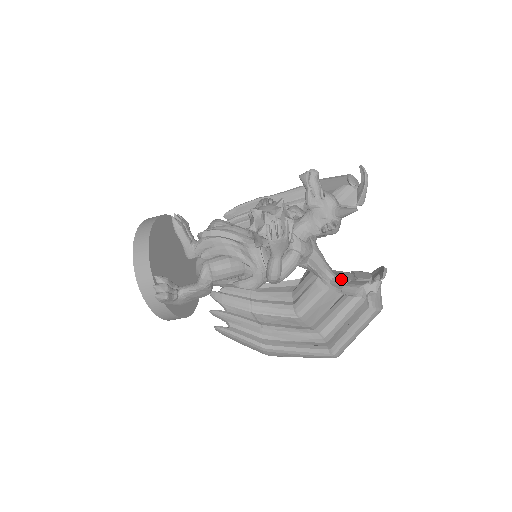
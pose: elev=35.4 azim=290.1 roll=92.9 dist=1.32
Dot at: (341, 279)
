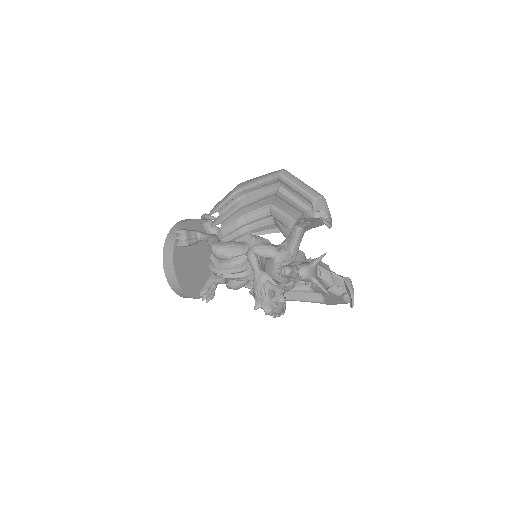
Dot at: (324, 282)
